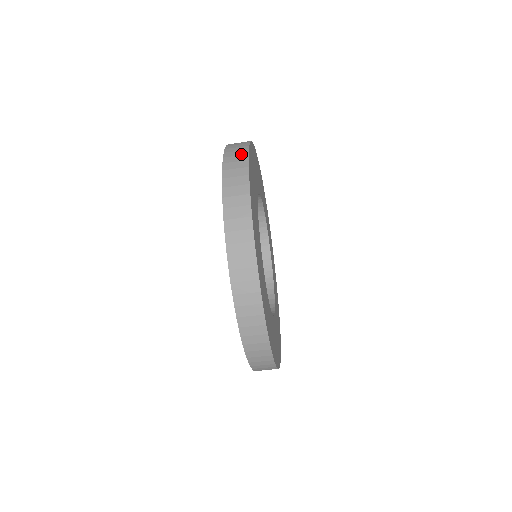
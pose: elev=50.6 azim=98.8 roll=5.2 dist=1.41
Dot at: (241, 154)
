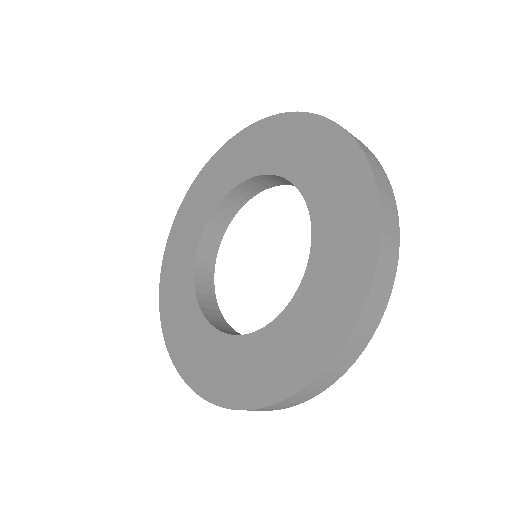
Dot at: (382, 170)
